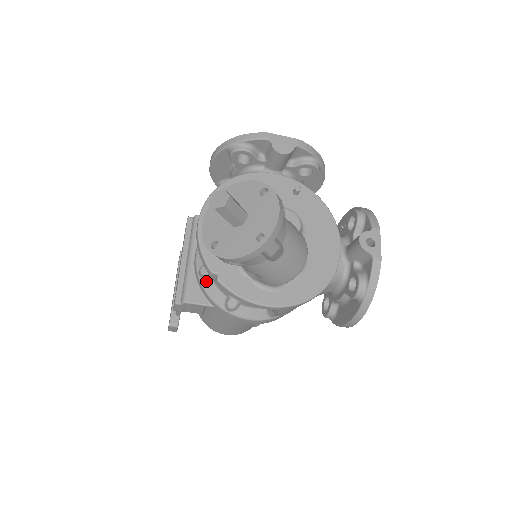
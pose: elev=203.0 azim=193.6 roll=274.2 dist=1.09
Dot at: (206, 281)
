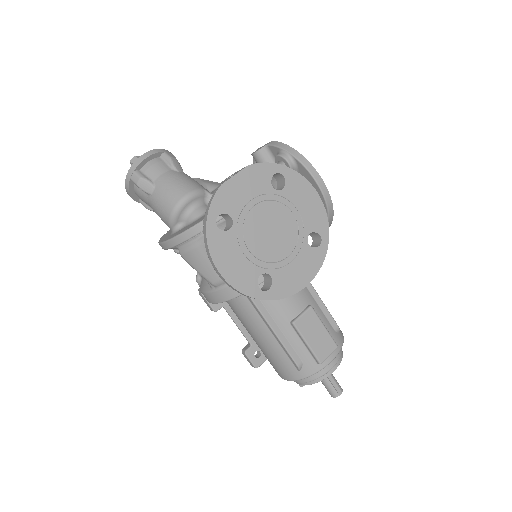
Dot at: occluded
